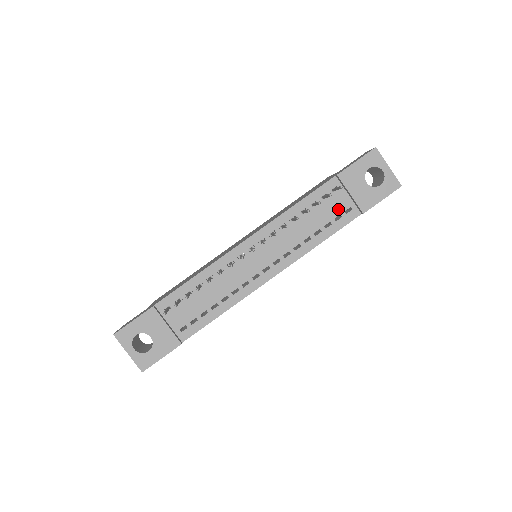
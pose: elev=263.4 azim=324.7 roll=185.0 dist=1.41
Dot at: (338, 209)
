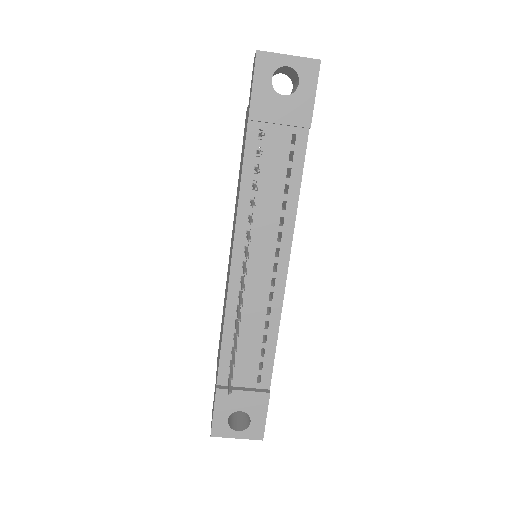
Dot at: (283, 148)
